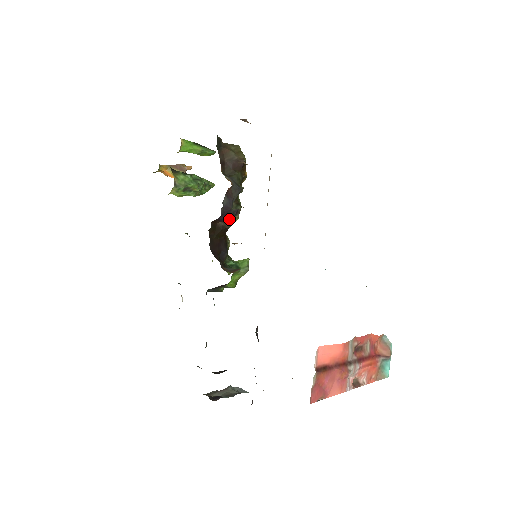
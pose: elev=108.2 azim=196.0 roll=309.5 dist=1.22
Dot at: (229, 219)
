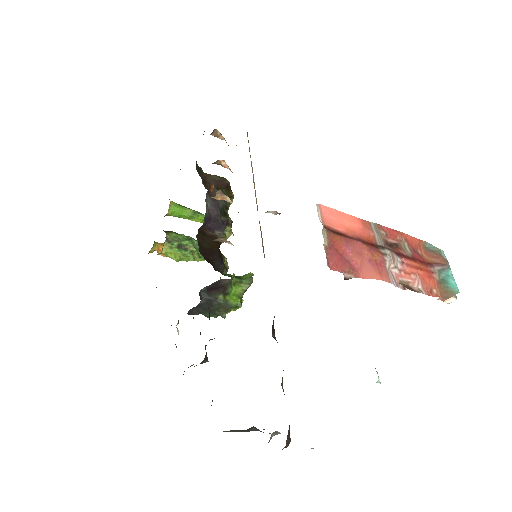
Dot at: (220, 229)
